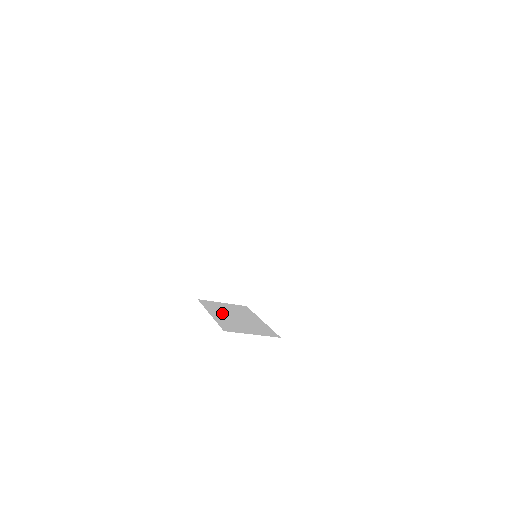
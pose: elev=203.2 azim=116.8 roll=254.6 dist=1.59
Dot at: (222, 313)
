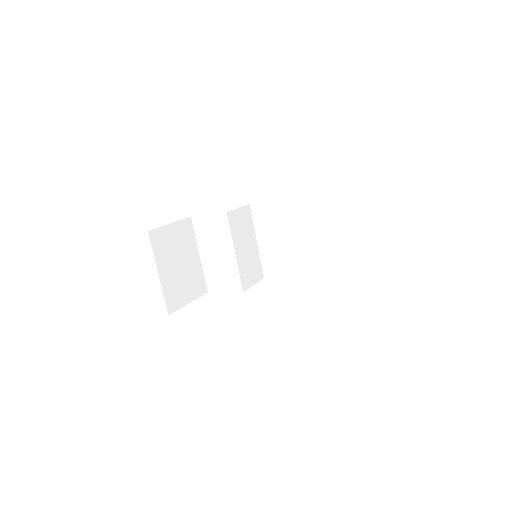
Dot at: occluded
